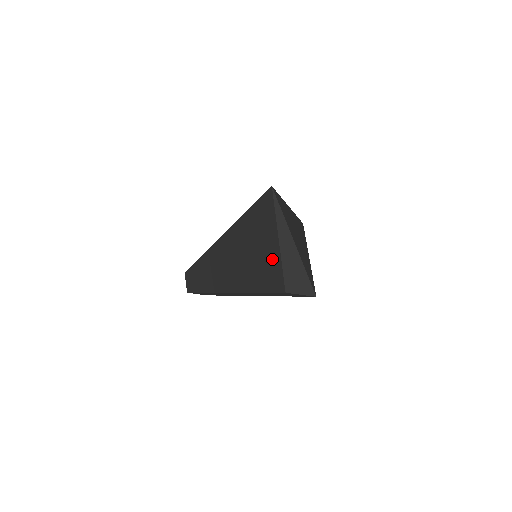
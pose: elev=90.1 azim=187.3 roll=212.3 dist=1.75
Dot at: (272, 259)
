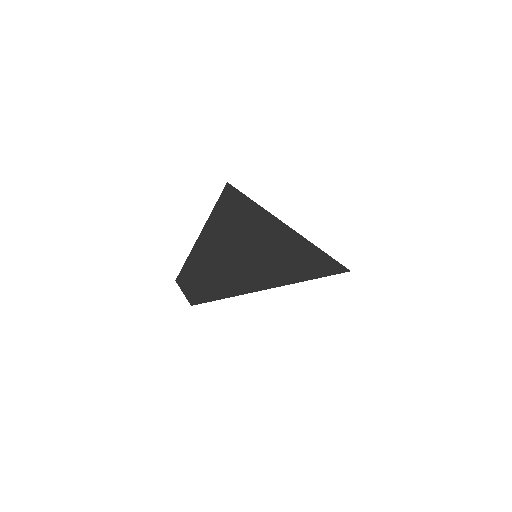
Dot at: occluded
